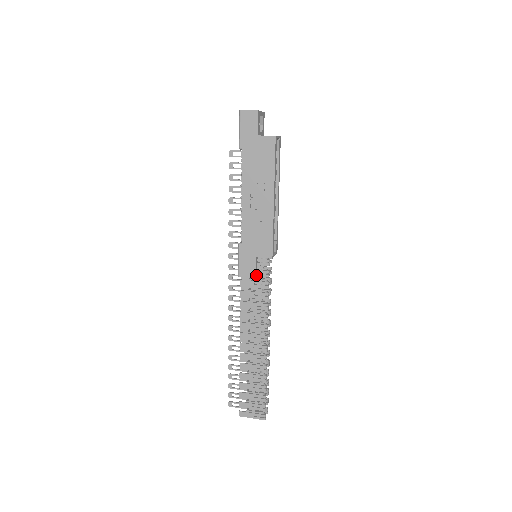
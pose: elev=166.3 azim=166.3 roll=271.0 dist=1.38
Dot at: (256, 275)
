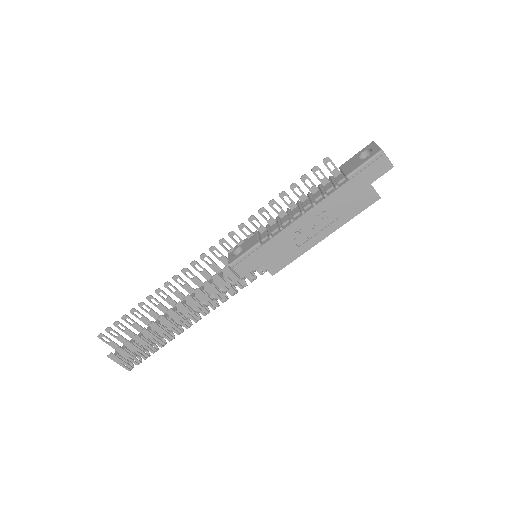
Dot at: (244, 274)
